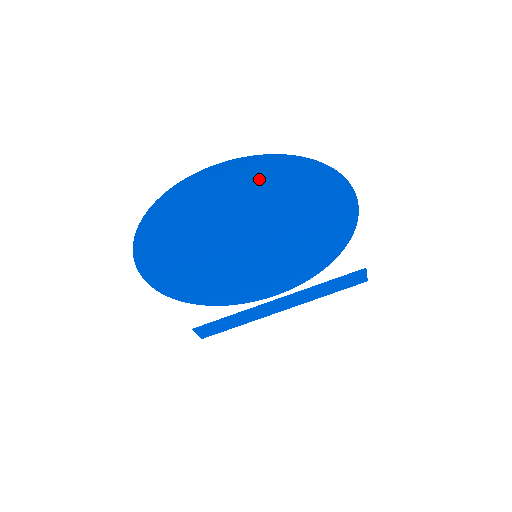
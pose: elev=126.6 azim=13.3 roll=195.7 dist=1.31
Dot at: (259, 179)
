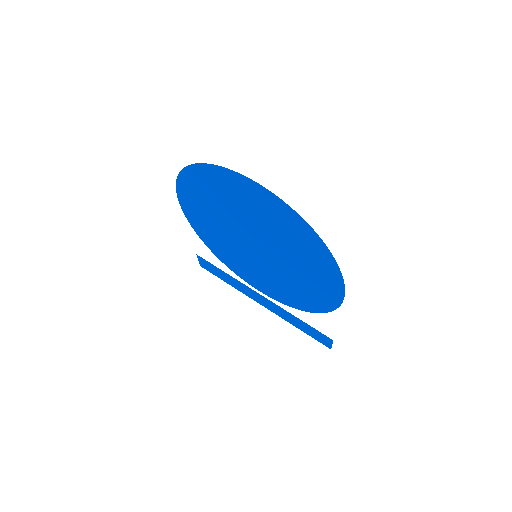
Dot at: (277, 215)
